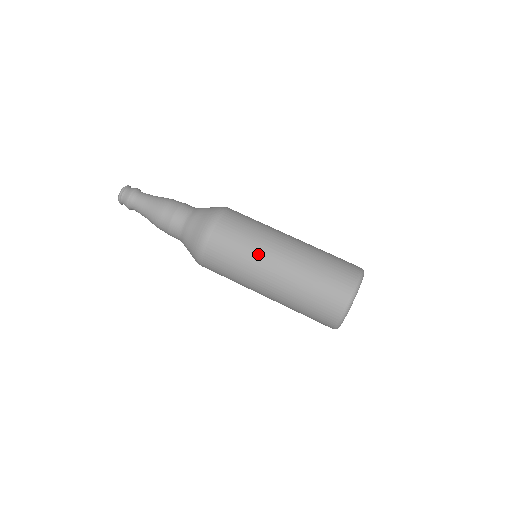
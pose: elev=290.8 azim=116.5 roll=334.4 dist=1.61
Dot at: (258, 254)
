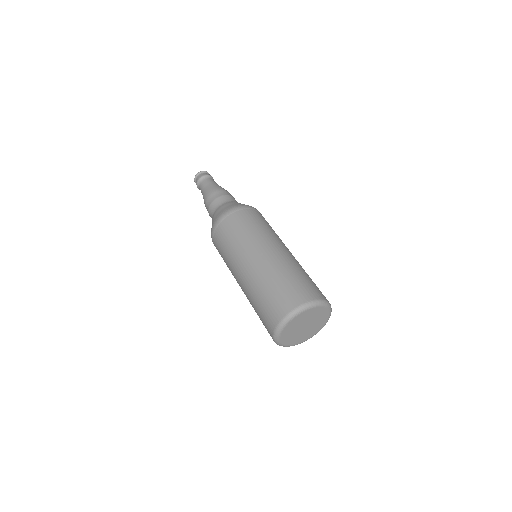
Dot at: (235, 257)
